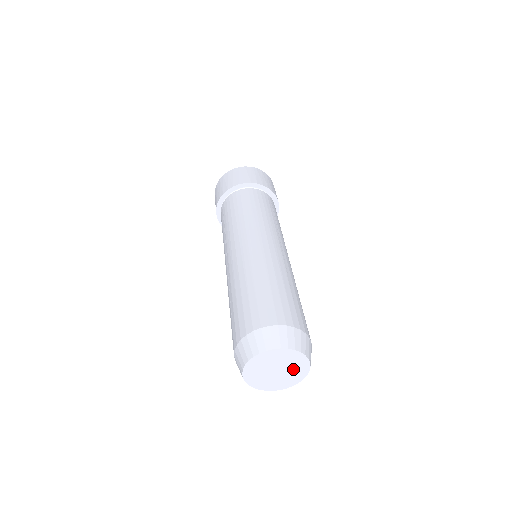
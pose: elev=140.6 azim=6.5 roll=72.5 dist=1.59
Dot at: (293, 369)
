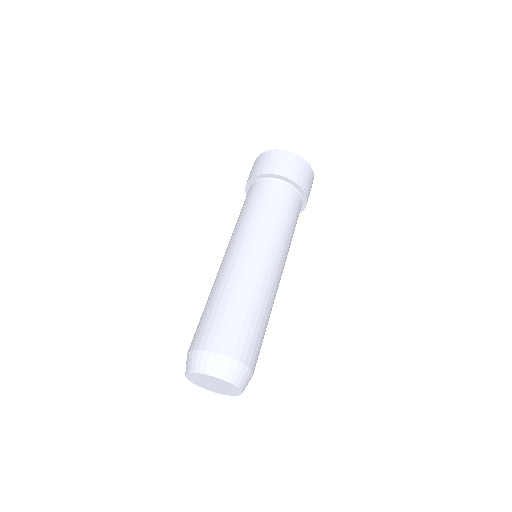
Dot at: (227, 389)
